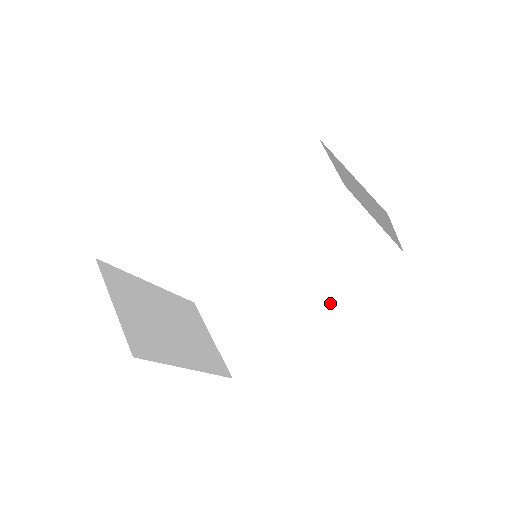
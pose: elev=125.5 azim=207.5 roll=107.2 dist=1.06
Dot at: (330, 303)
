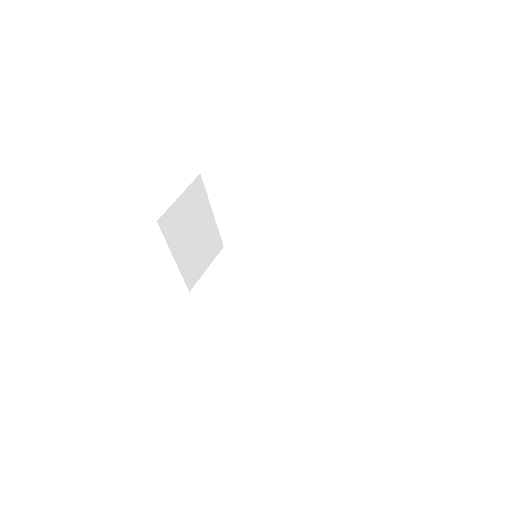
Dot at: (261, 319)
